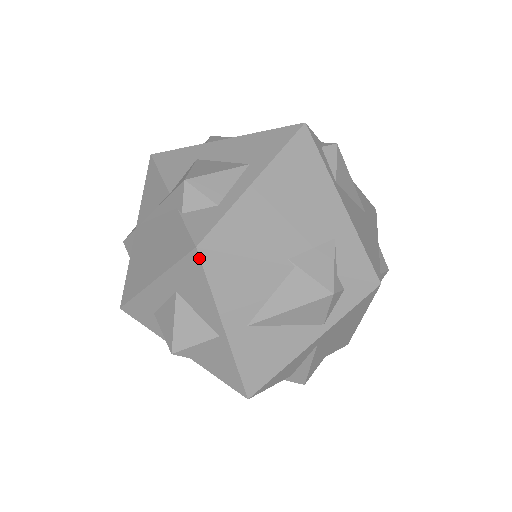
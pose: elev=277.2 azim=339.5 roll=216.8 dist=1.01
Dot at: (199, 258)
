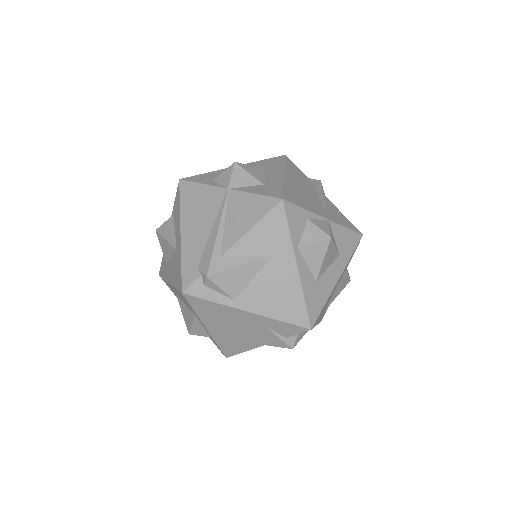
Dot at: occluded
